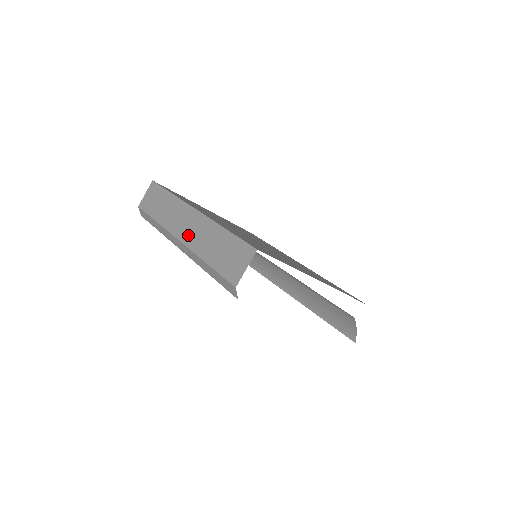
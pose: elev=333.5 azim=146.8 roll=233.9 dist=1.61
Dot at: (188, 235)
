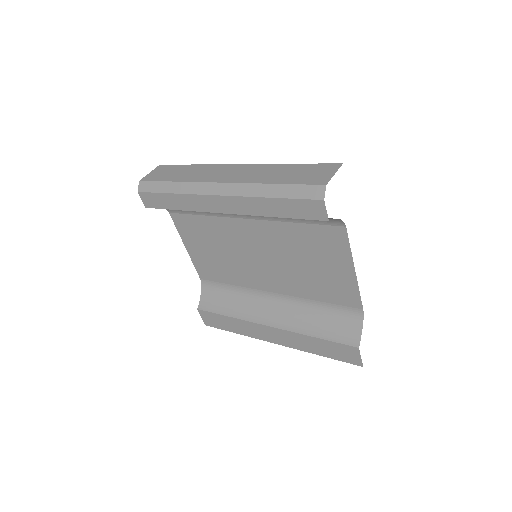
Dot at: (235, 177)
